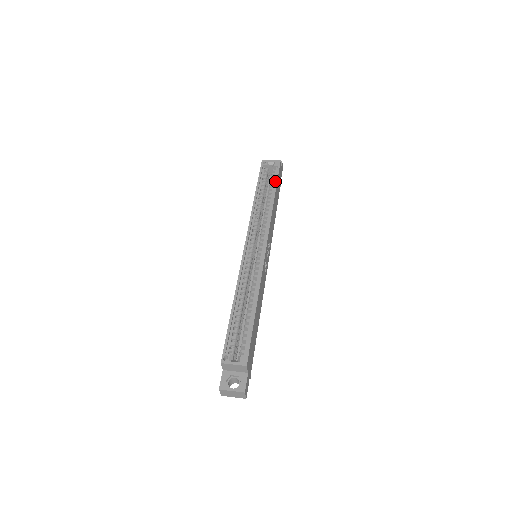
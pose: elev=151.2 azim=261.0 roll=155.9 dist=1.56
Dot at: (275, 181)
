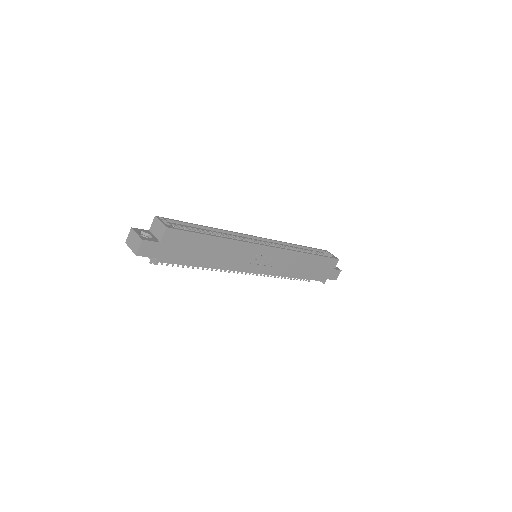
Dot at: (322, 255)
